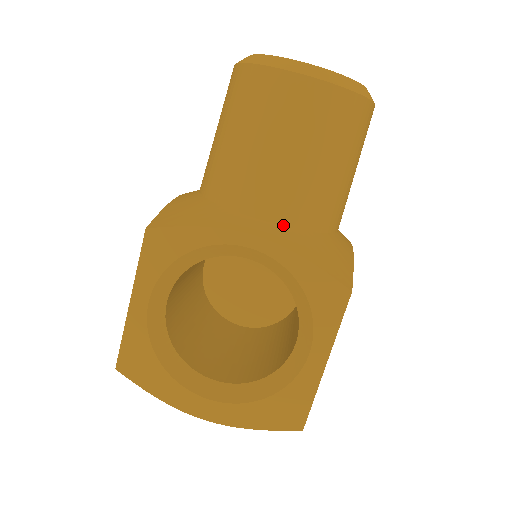
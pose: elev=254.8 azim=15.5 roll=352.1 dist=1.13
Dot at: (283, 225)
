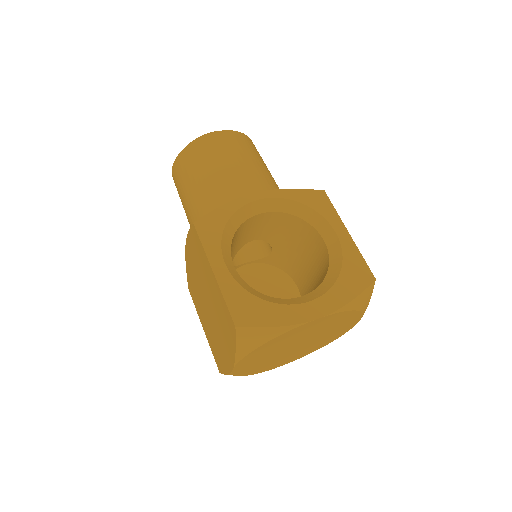
Dot at: occluded
